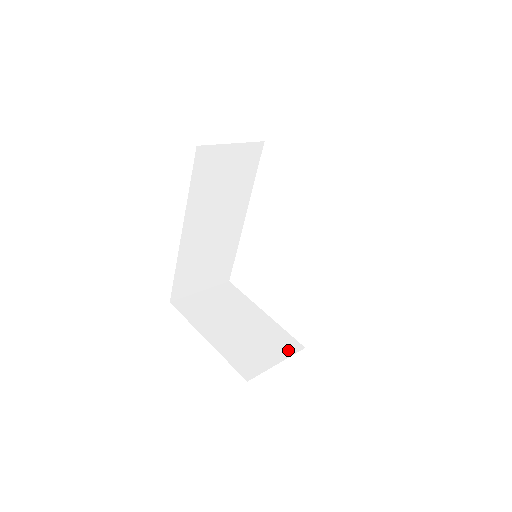
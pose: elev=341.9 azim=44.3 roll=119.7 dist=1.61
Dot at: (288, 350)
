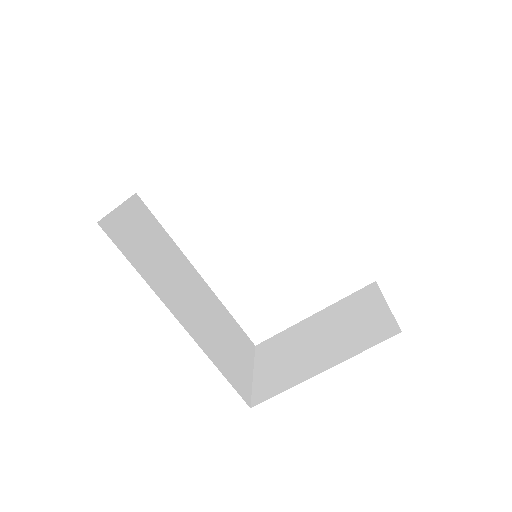
Dot at: (372, 295)
